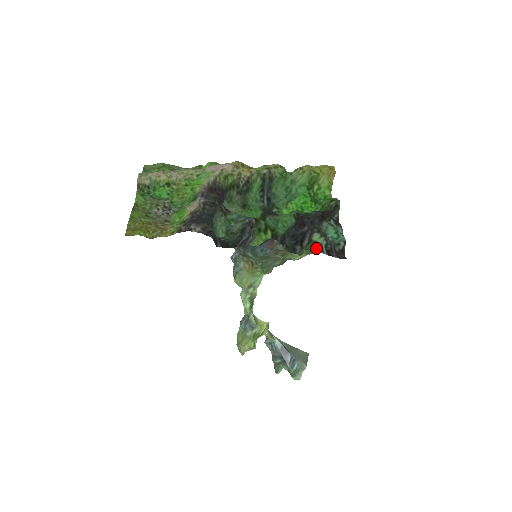
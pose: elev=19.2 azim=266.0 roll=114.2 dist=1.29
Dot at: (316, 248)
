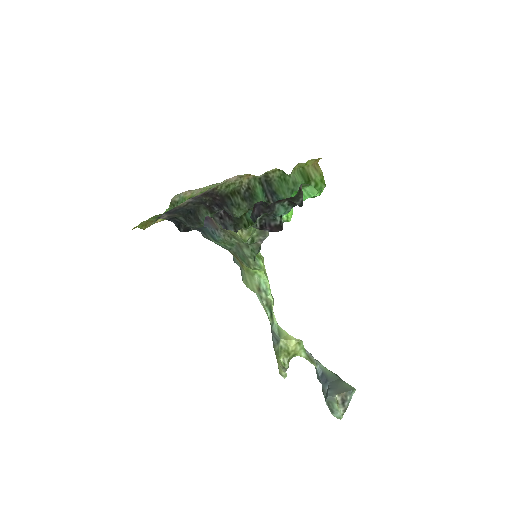
Dot at: (253, 225)
